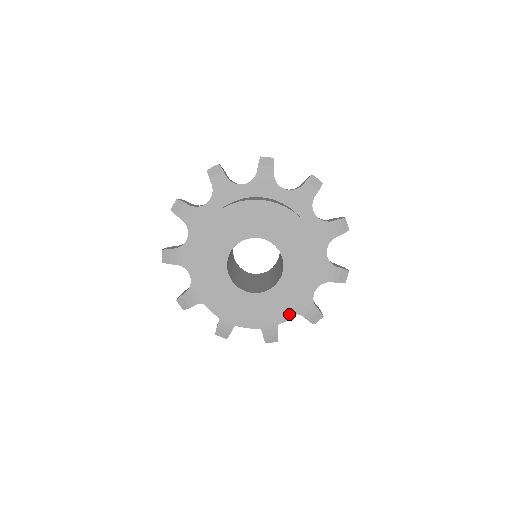
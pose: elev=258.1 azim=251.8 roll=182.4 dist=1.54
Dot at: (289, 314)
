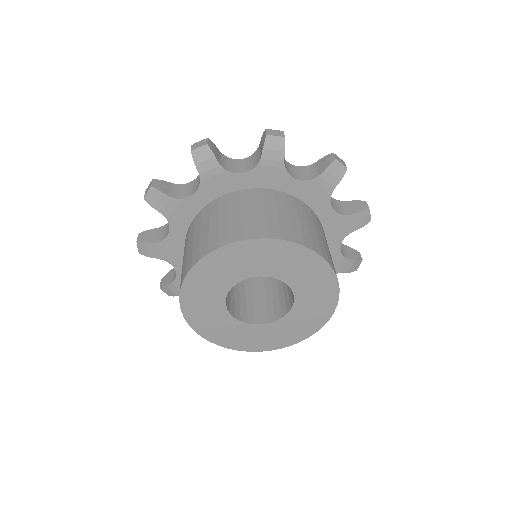
Dot at: (295, 340)
